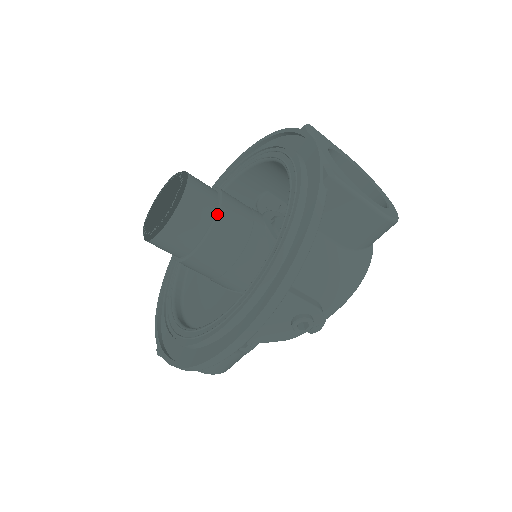
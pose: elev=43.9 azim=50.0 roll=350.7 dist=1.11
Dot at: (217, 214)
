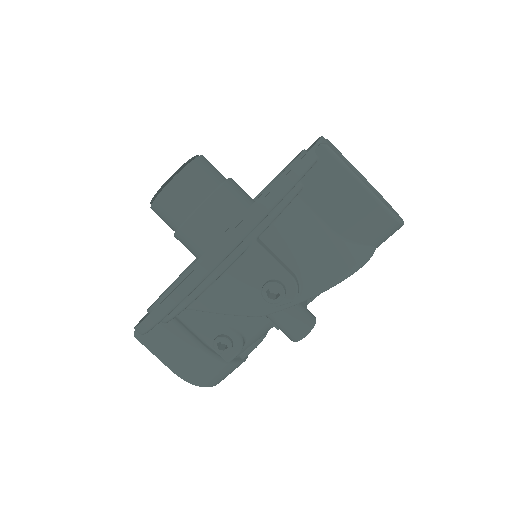
Dot at: (218, 187)
